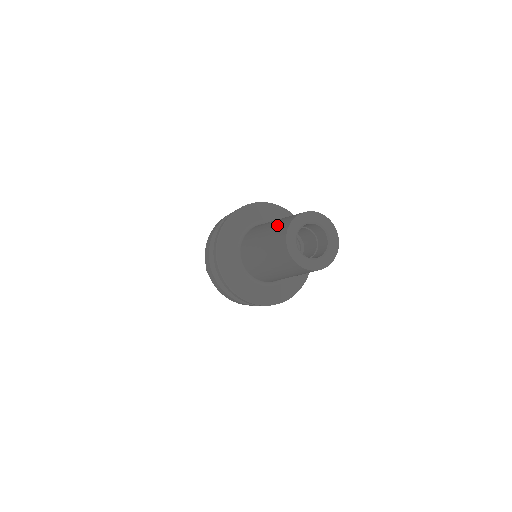
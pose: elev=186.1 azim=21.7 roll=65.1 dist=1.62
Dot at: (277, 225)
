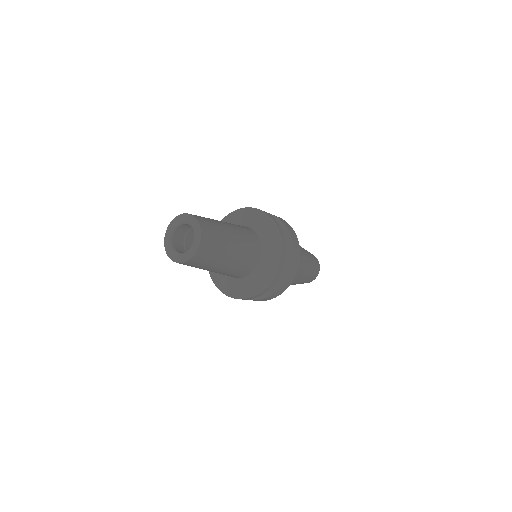
Dot at: occluded
